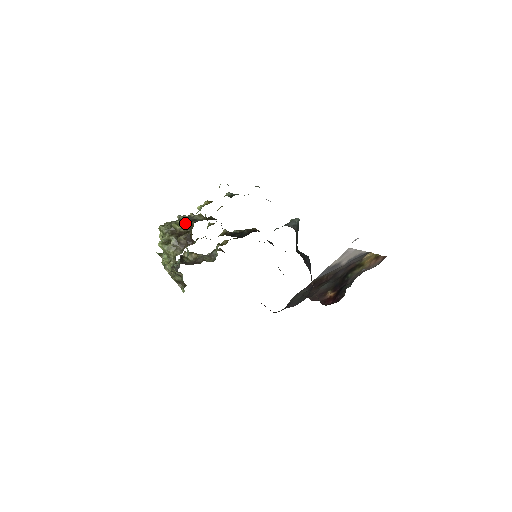
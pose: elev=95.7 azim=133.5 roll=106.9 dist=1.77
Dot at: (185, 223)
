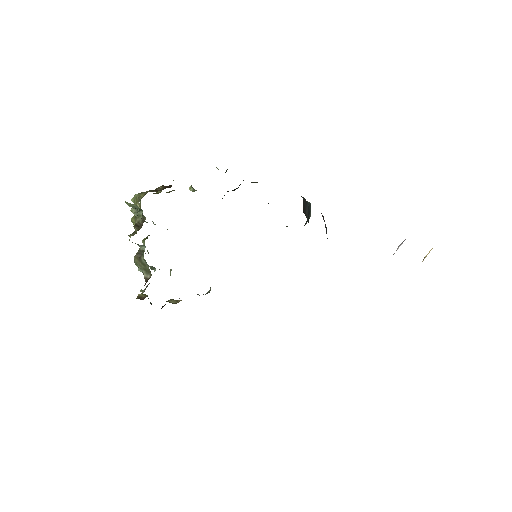
Dot at: (170, 191)
